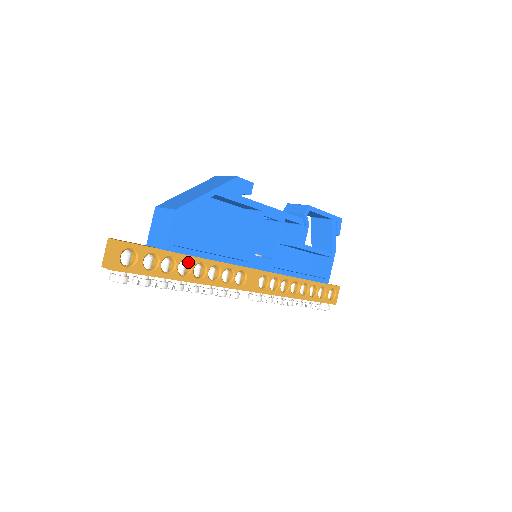
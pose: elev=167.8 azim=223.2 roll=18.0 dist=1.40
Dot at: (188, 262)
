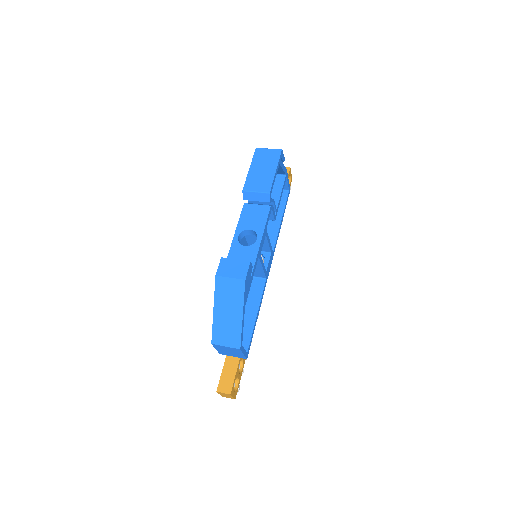
Dot at: occluded
